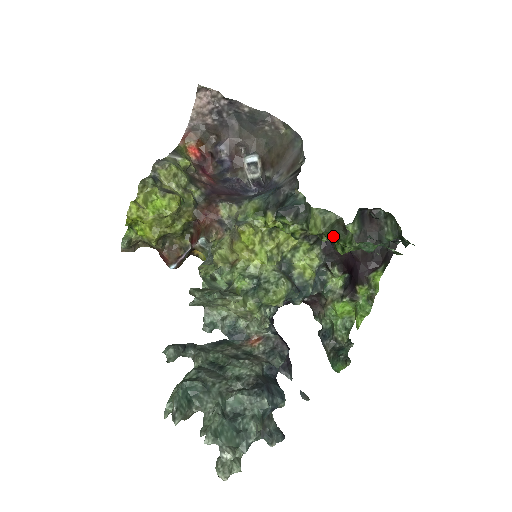
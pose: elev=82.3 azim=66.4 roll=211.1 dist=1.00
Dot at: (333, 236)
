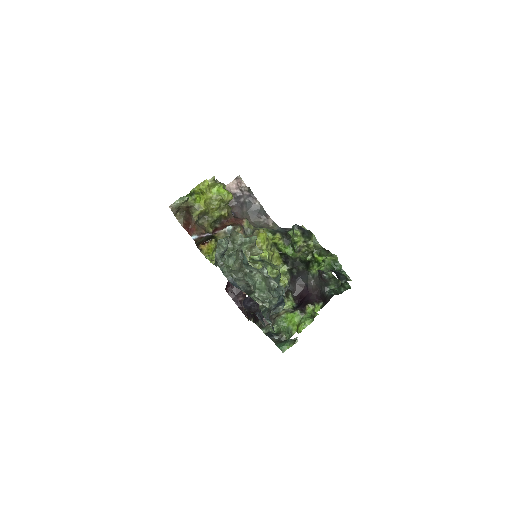
Dot at: (319, 253)
